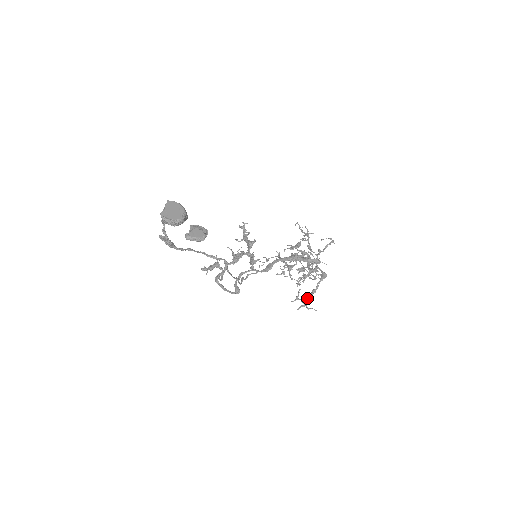
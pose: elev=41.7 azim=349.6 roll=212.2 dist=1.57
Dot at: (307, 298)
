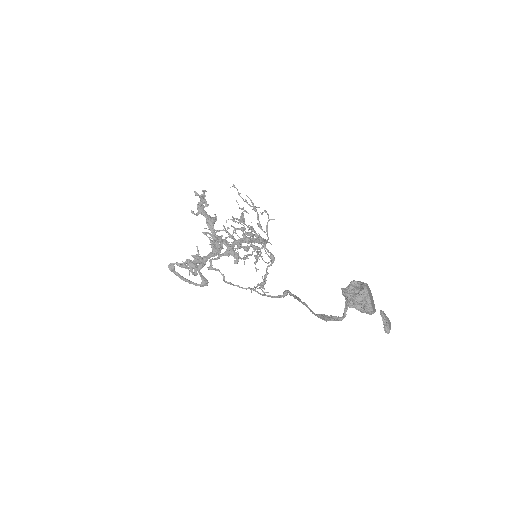
Dot at: (265, 283)
